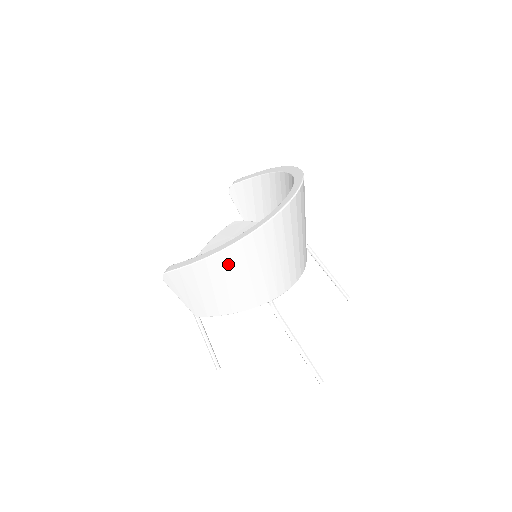
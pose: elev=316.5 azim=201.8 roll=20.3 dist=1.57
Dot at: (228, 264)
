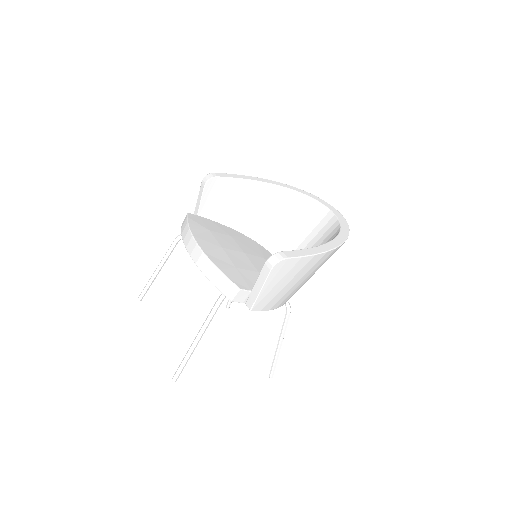
Dot at: (325, 260)
